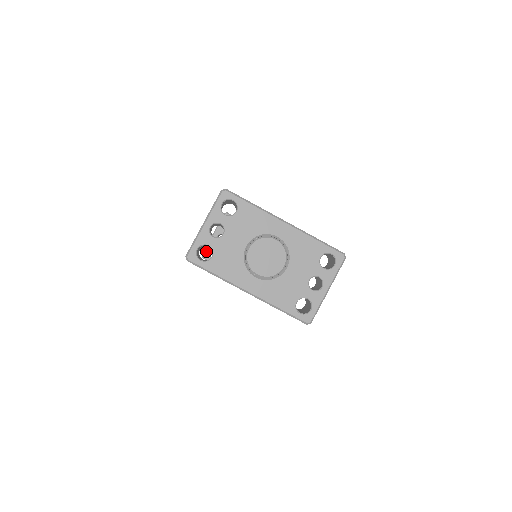
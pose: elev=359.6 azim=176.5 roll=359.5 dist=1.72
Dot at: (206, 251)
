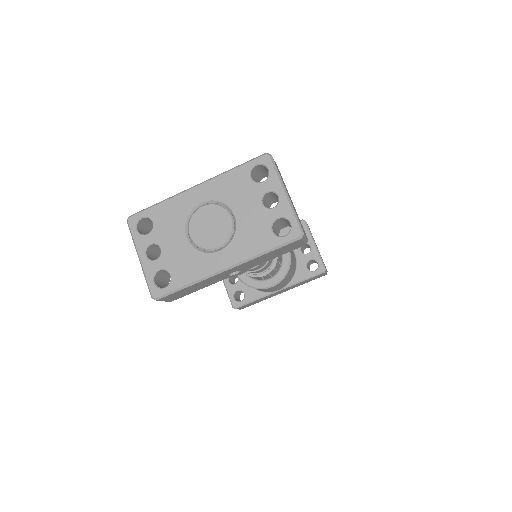
Dot at: (232, 301)
